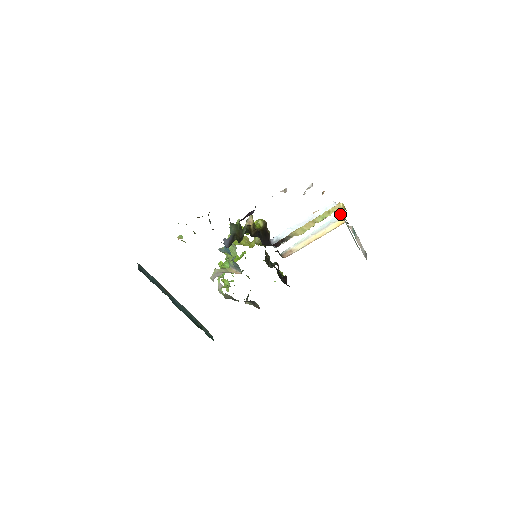
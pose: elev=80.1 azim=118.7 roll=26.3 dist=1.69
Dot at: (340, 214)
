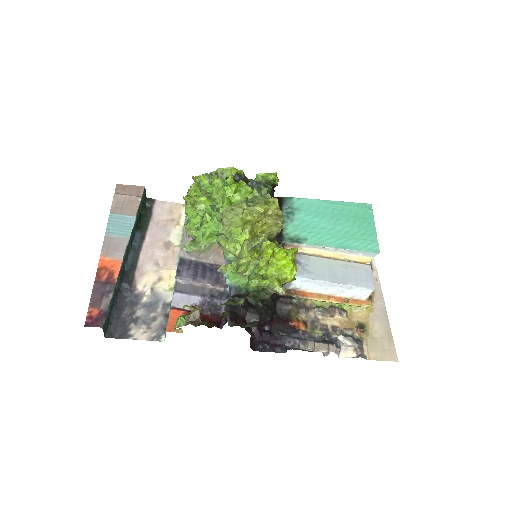
Dot at: occluded
